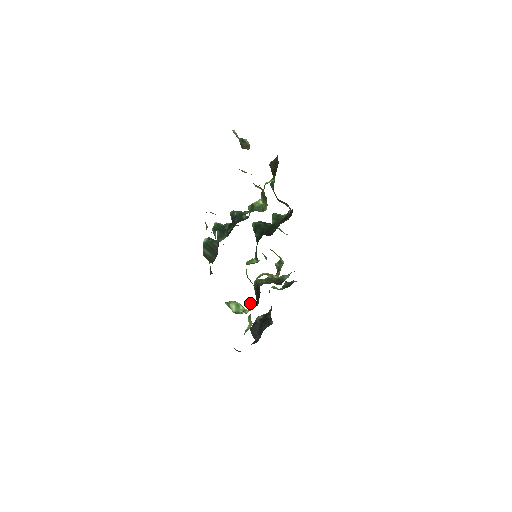
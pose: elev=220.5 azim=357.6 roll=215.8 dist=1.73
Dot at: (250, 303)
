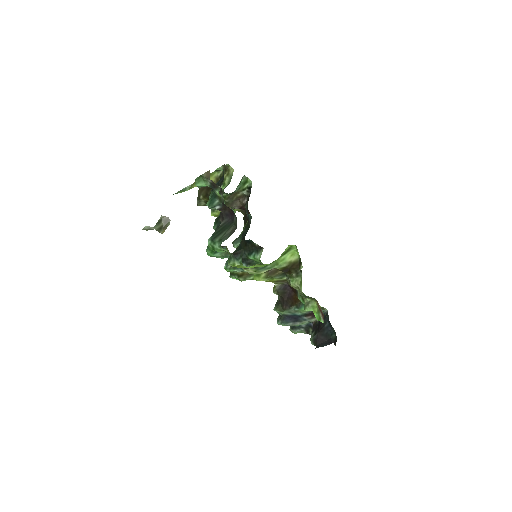
Dot at: (295, 267)
